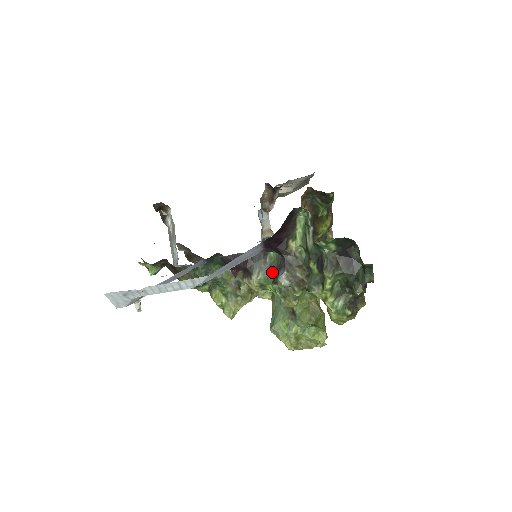
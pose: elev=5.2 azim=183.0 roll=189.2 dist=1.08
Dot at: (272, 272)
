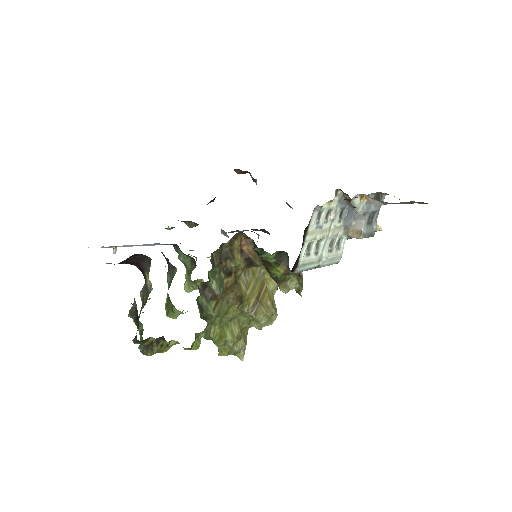
Dot at: occluded
